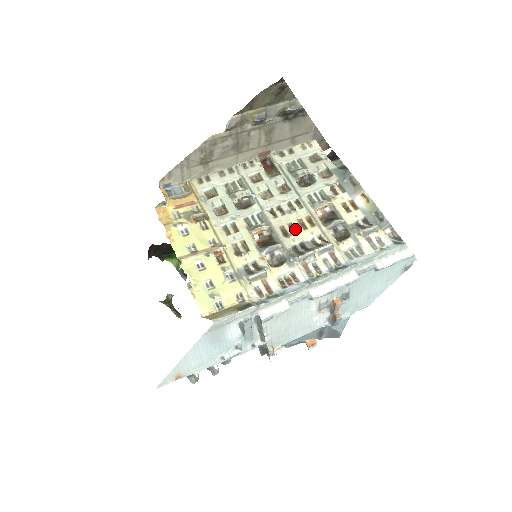
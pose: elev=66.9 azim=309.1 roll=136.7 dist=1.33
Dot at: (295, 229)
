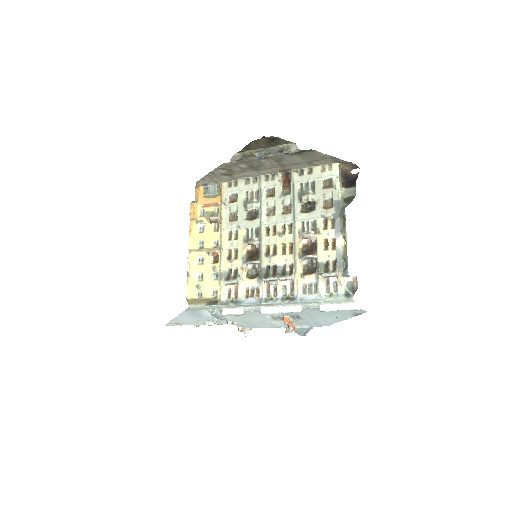
Dot at: (276, 251)
